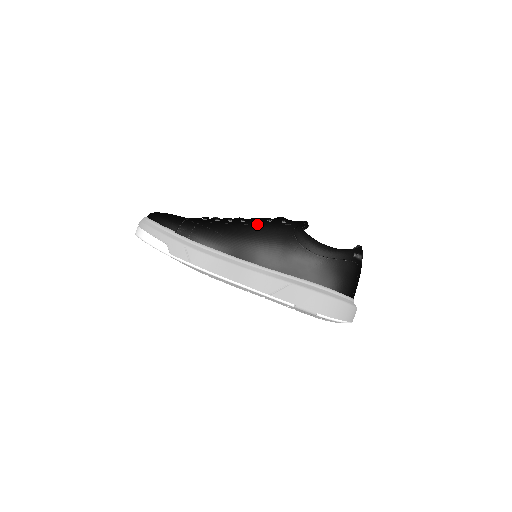
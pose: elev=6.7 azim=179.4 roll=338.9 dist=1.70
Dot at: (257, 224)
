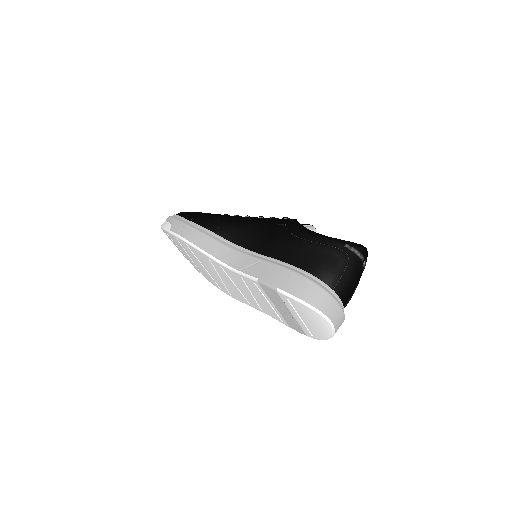
Dot at: (257, 217)
